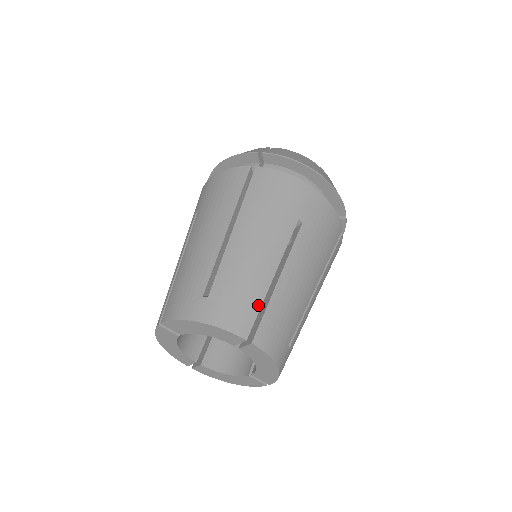
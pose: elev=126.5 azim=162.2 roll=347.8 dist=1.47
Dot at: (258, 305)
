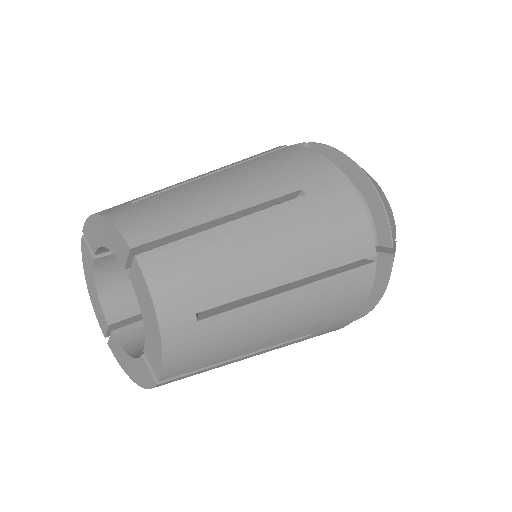
Dot at: (178, 228)
